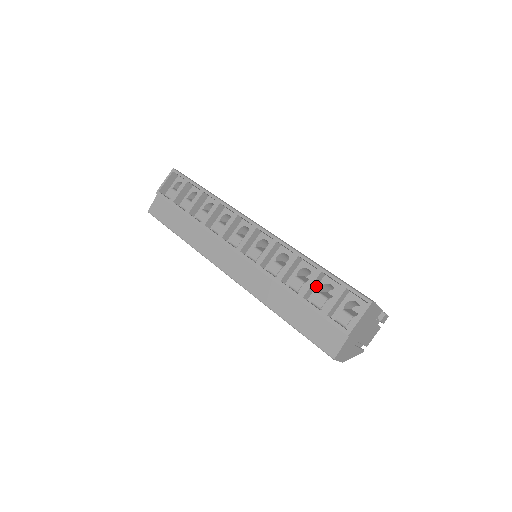
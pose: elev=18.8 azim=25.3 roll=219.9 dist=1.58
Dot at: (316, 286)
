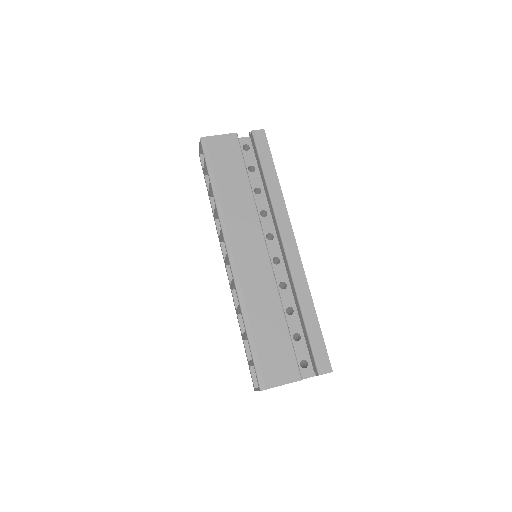
Dot at: occluded
